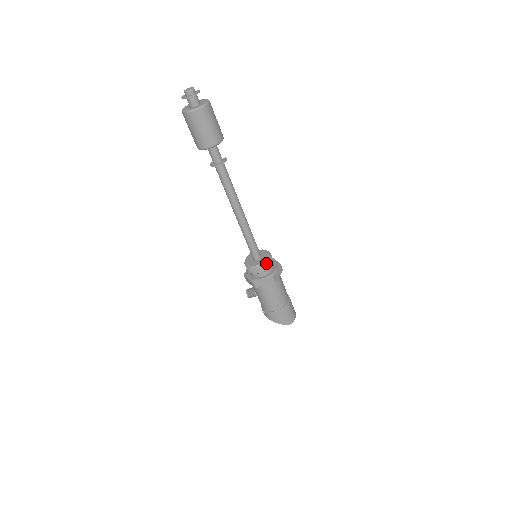
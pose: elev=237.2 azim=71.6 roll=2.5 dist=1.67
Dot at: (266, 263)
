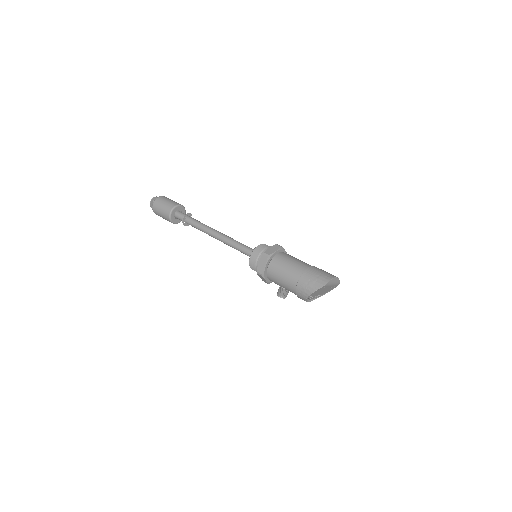
Dot at: (256, 249)
